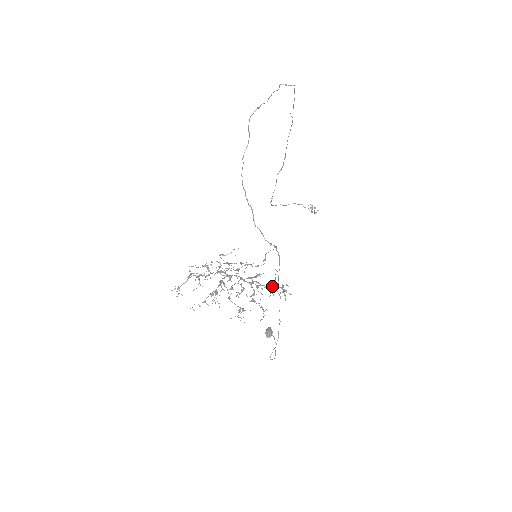
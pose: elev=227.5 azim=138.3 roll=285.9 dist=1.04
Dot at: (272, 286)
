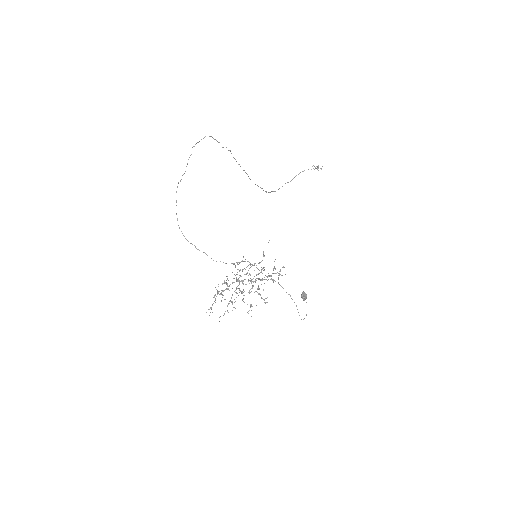
Dot at: (271, 275)
